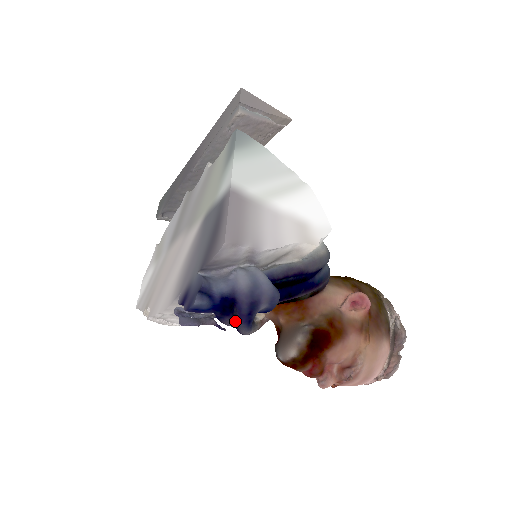
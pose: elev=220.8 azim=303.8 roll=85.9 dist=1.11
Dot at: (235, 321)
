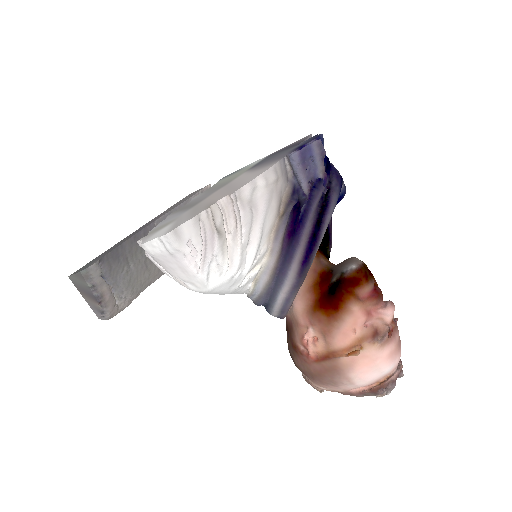
Dot at: (324, 198)
